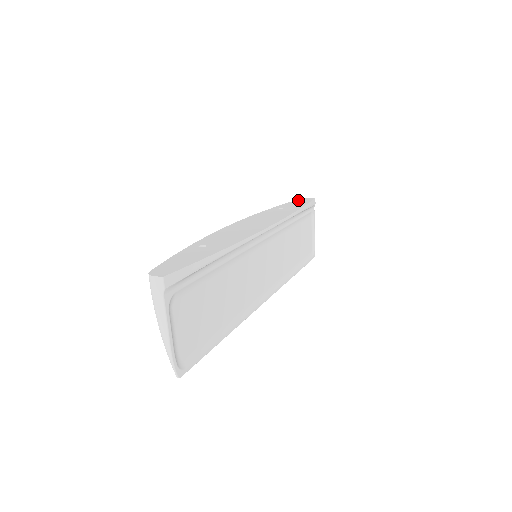
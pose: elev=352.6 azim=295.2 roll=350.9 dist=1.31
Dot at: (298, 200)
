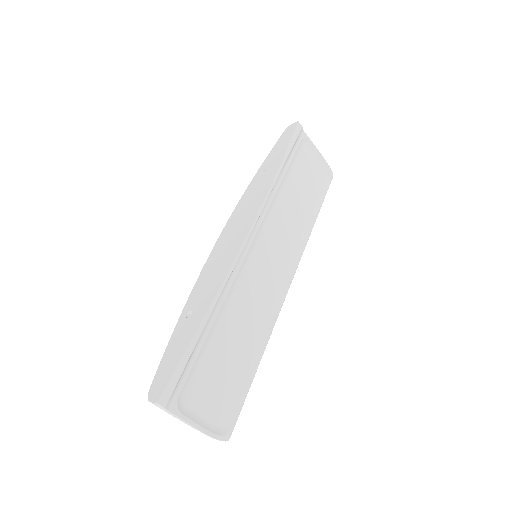
Dot at: (281, 138)
